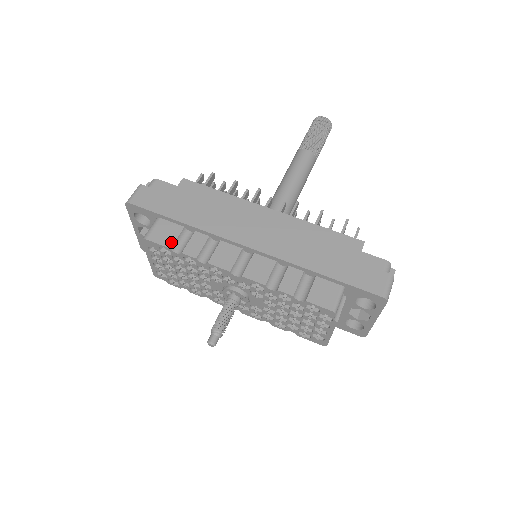
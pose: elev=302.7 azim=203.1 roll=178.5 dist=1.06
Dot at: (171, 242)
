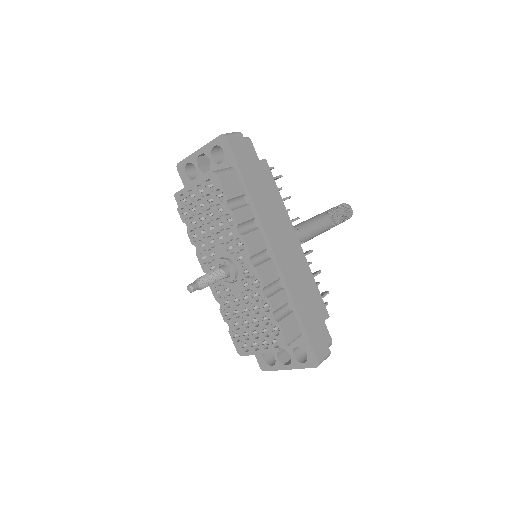
Dot at: (231, 195)
